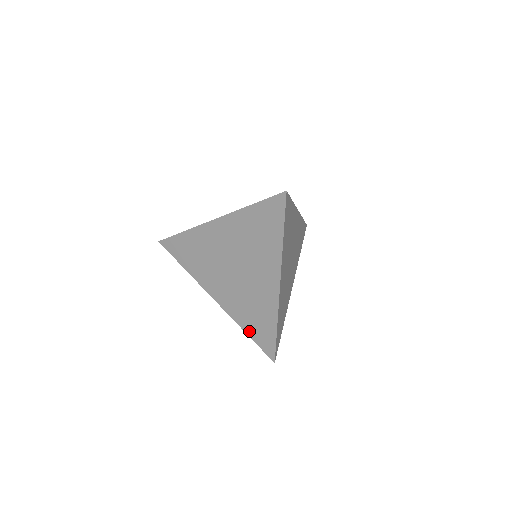
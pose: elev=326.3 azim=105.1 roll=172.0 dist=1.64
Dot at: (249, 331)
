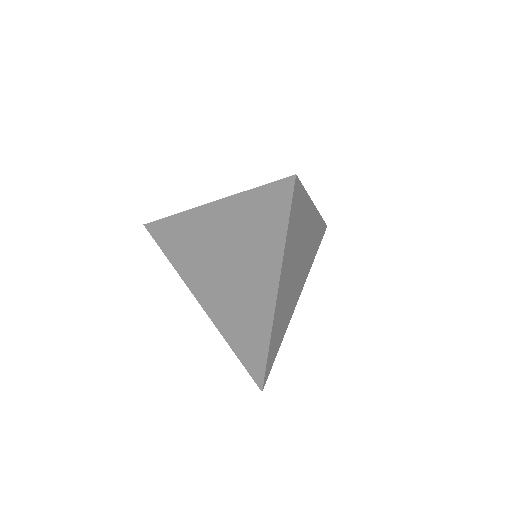
Dot at: (236, 348)
